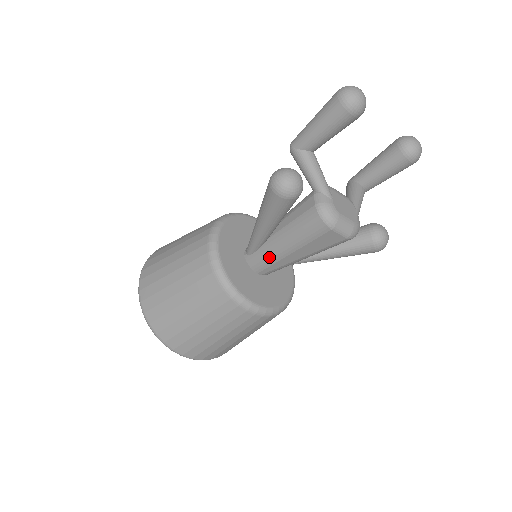
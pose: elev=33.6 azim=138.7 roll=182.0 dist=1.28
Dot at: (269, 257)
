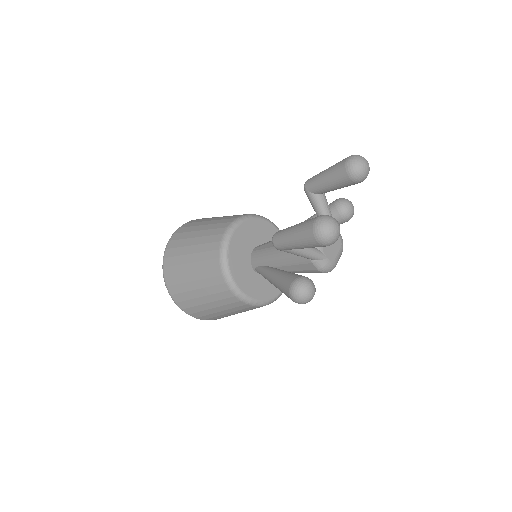
Dot at: occluded
